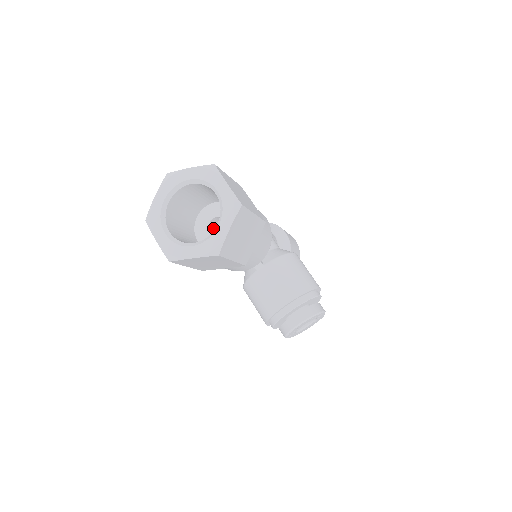
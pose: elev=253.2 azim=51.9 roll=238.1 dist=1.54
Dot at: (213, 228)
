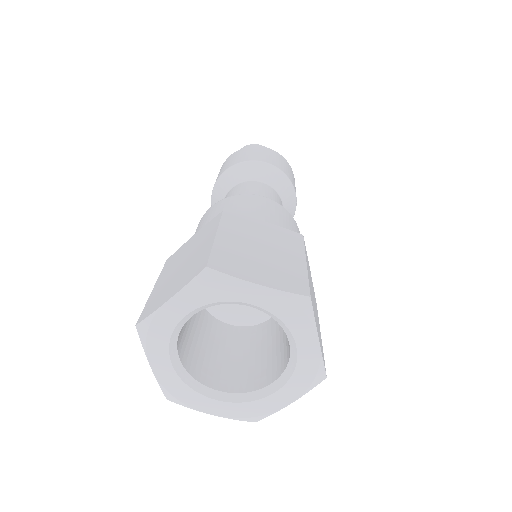
Dot at: occluded
